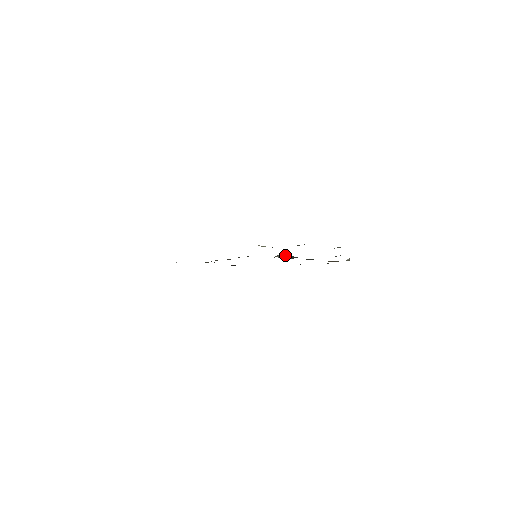
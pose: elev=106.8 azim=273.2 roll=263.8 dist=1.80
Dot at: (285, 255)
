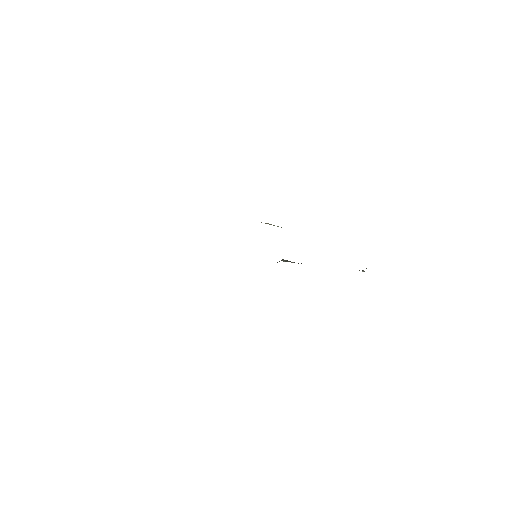
Dot at: occluded
